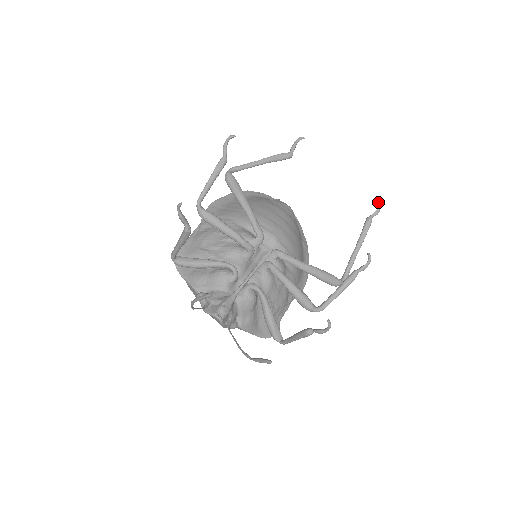
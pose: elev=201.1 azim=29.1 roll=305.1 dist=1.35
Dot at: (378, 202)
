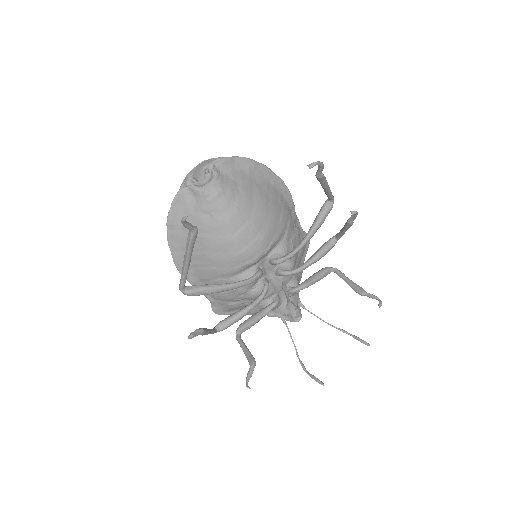
Dot at: occluded
